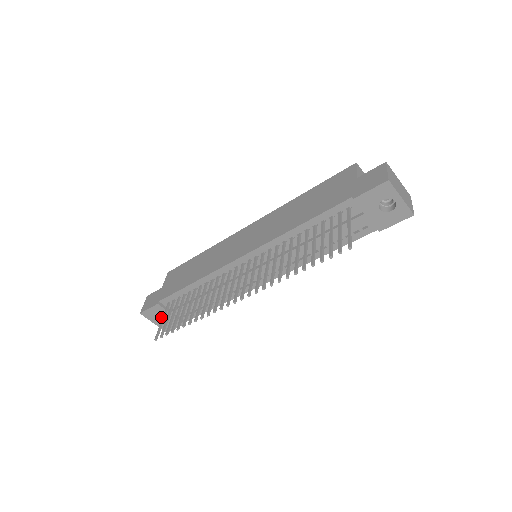
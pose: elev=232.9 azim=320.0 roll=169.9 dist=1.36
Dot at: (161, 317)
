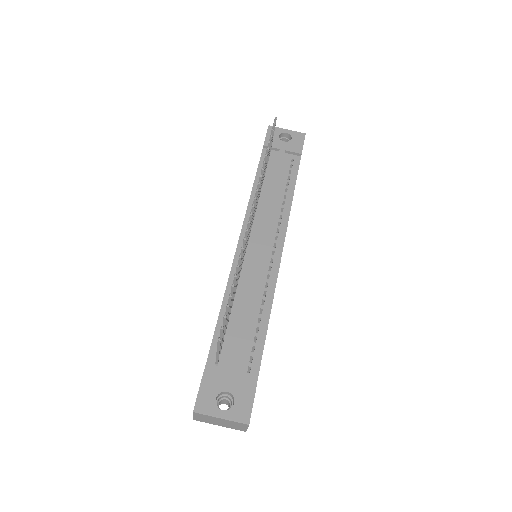
Dot at: occluded
